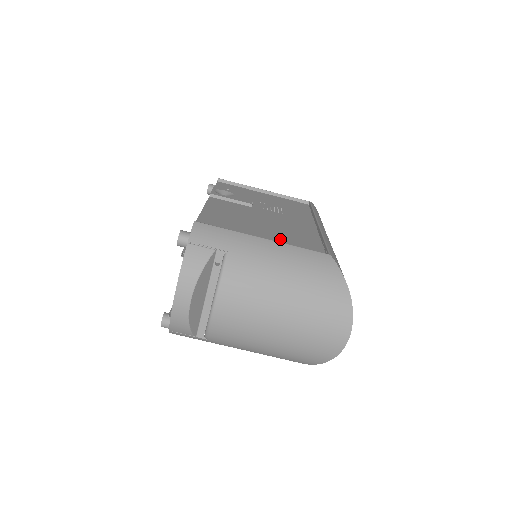
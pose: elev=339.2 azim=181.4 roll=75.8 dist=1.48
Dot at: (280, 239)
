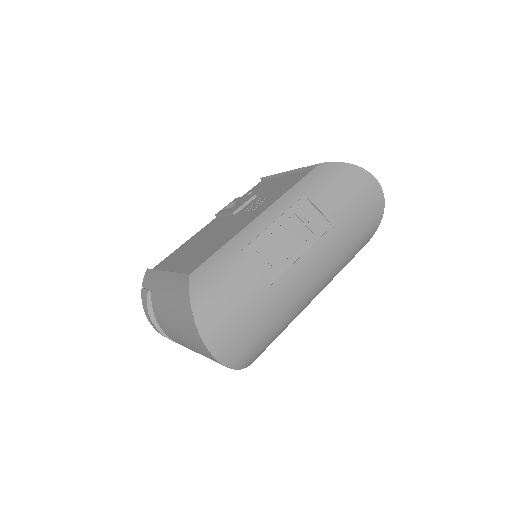
Dot at: (189, 262)
